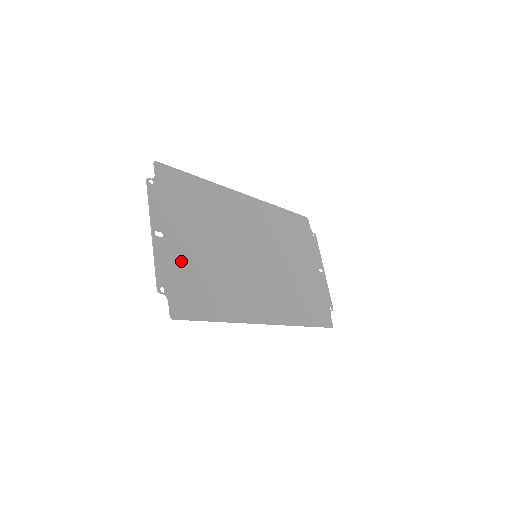
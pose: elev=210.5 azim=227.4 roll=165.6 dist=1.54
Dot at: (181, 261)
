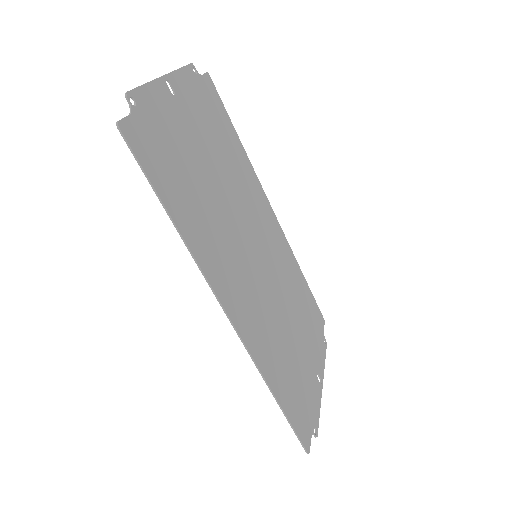
Dot at: (174, 128)
